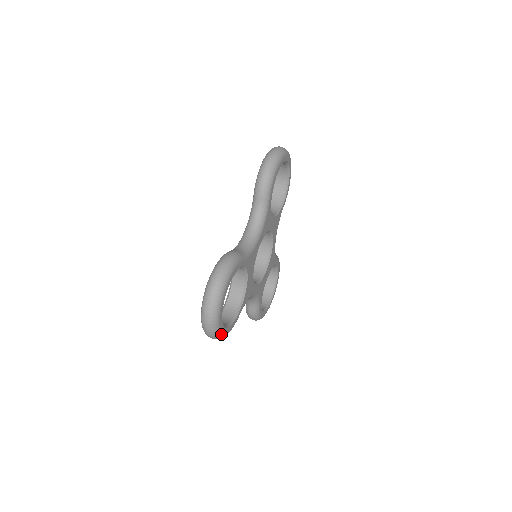
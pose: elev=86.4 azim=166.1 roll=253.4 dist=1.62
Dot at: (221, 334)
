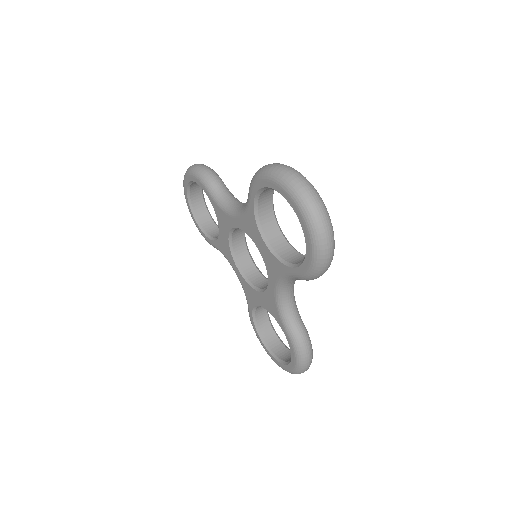
Dot at: occluded
